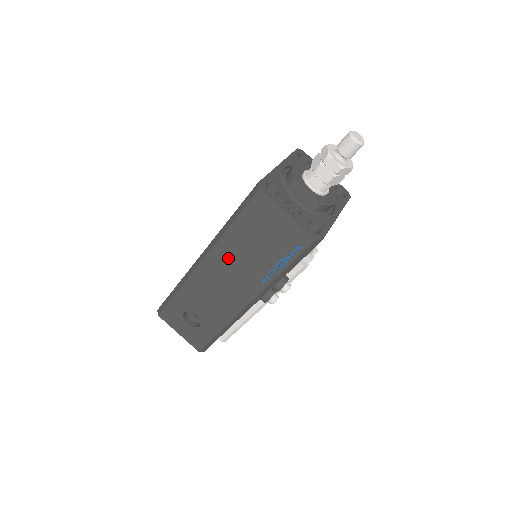
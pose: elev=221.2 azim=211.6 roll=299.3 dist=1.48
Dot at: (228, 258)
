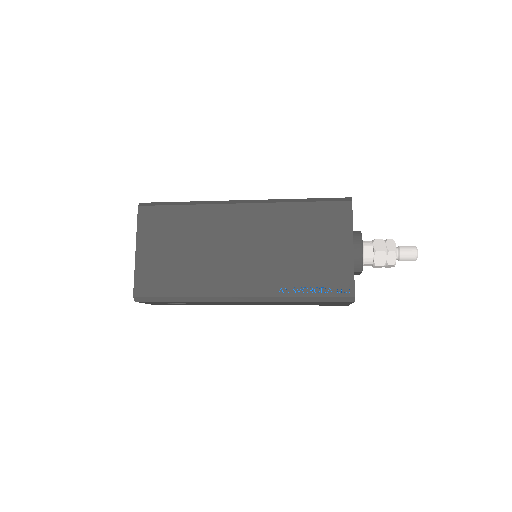
Dot at: occluded
